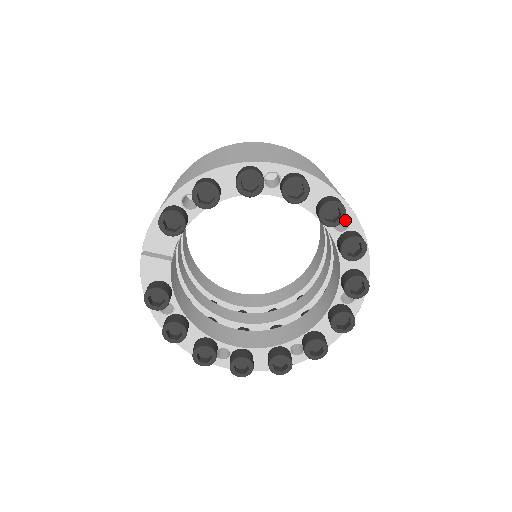
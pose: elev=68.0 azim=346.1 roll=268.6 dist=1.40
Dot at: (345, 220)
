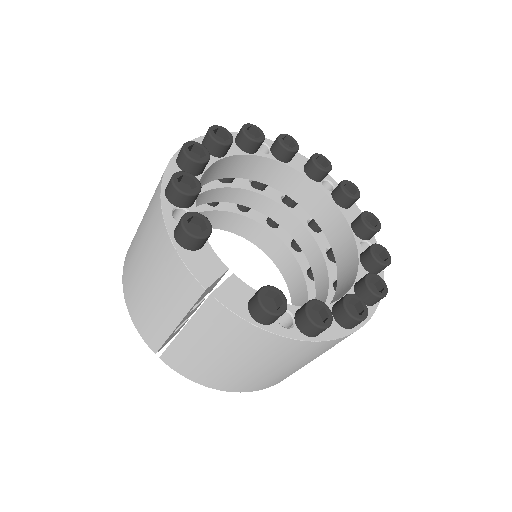
Dot at: occluded
